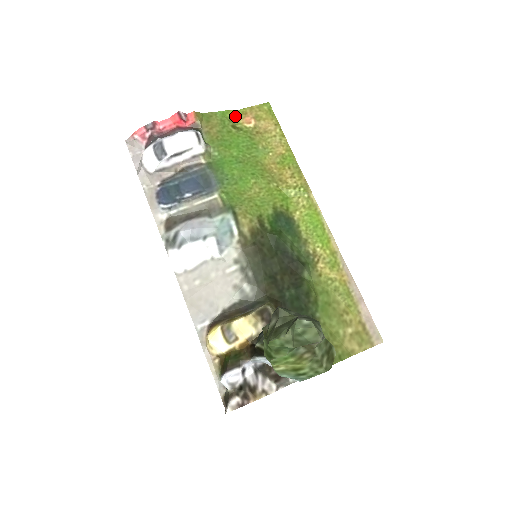
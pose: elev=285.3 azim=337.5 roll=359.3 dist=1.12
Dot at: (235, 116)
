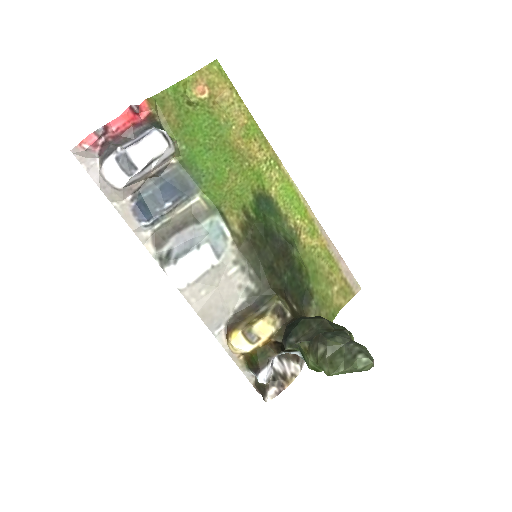
Dot at: (185, 87)
